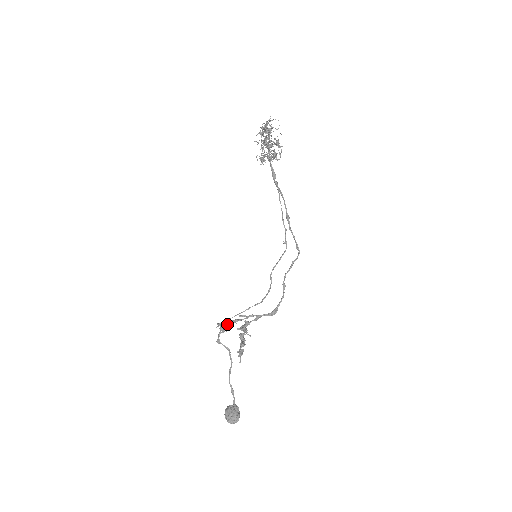
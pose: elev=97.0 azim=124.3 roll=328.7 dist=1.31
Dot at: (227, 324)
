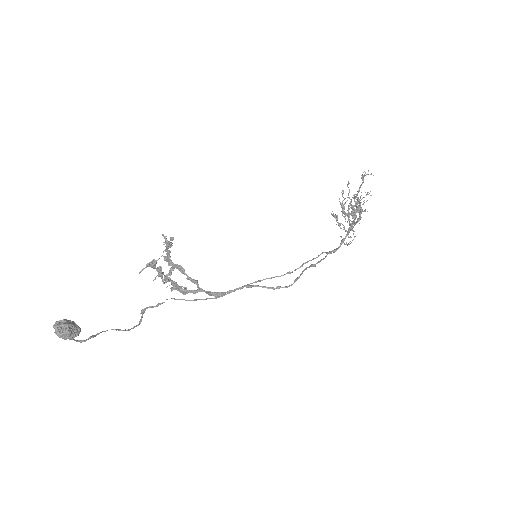
Dot at: occluded
